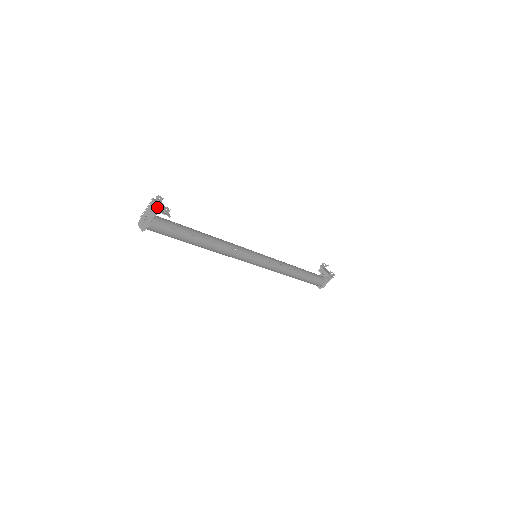
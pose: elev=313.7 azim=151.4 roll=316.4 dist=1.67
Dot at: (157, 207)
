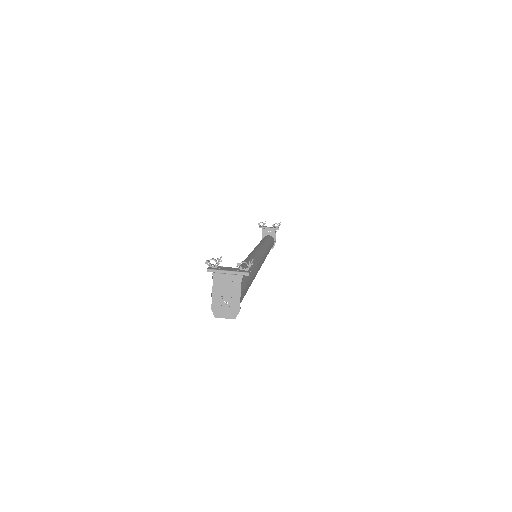
Dot at: (232, 272)
